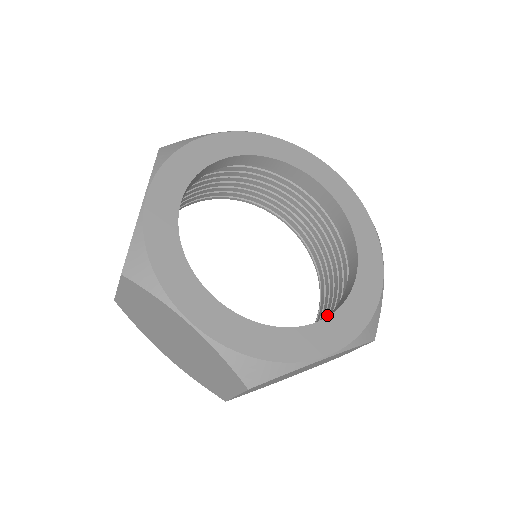
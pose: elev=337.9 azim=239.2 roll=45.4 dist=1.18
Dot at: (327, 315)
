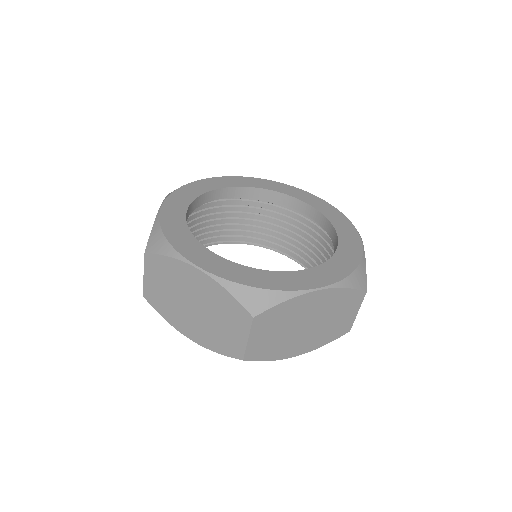
Dot at: (309, 251)
